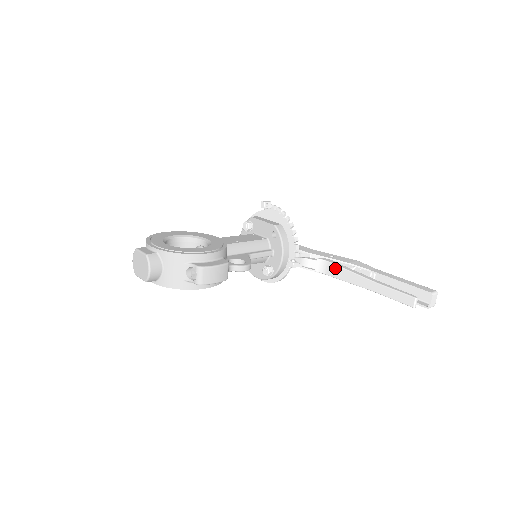
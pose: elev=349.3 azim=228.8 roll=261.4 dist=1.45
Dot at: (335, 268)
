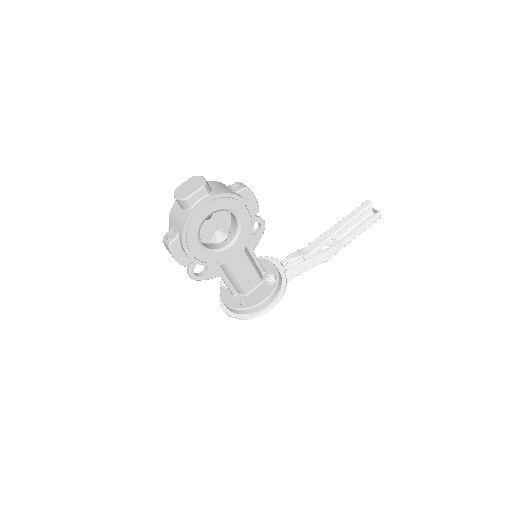
Dot at: (313, 243)
